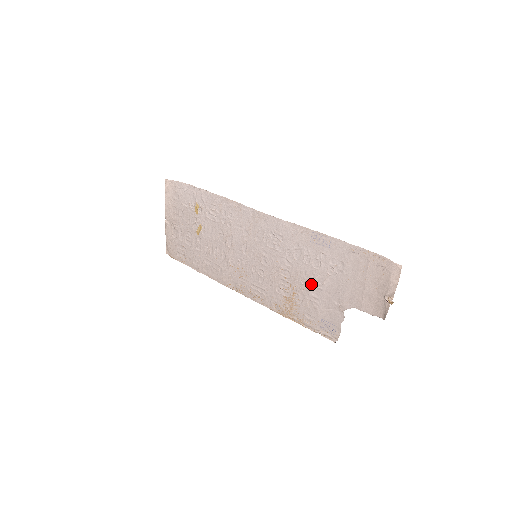
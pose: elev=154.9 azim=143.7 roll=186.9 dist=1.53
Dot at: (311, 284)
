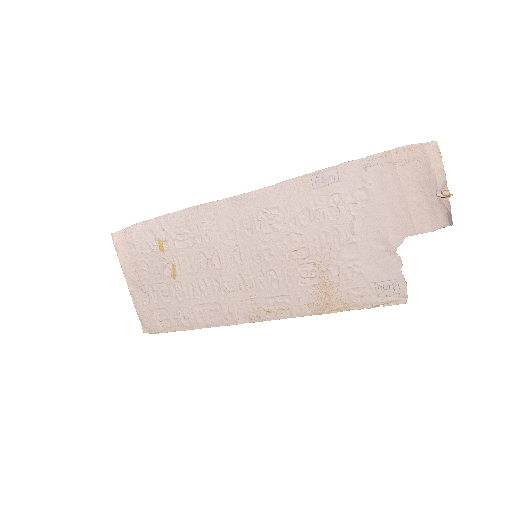
Dot at: (339, 244)
